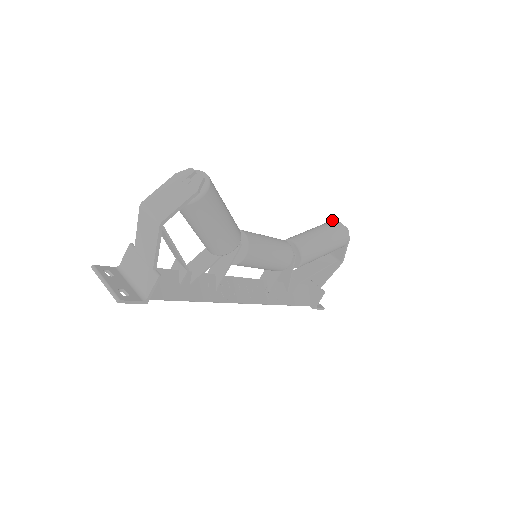
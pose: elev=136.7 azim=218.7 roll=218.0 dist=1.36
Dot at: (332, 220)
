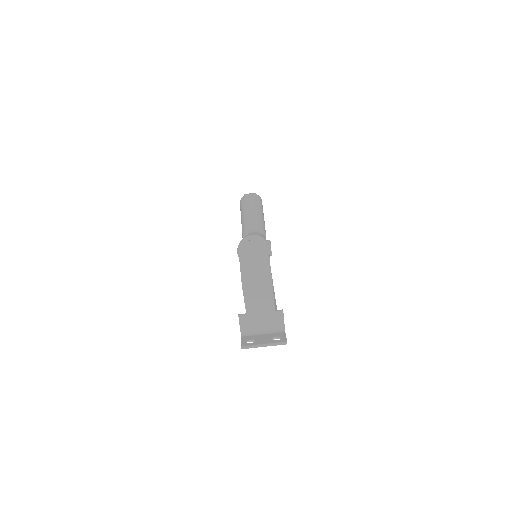
Dot at: (243, 197)
